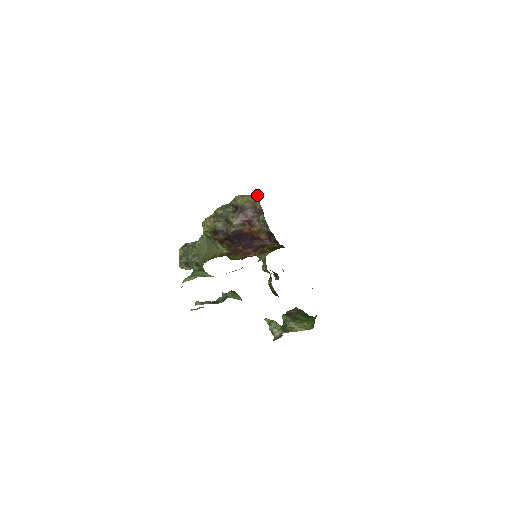
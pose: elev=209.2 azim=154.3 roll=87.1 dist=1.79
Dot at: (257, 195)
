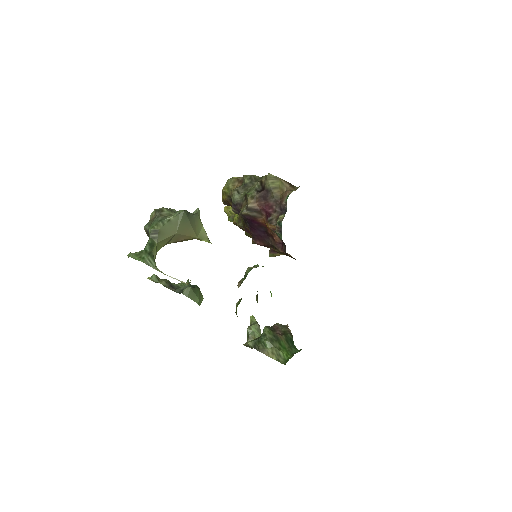
Dot at: (294, 186)
